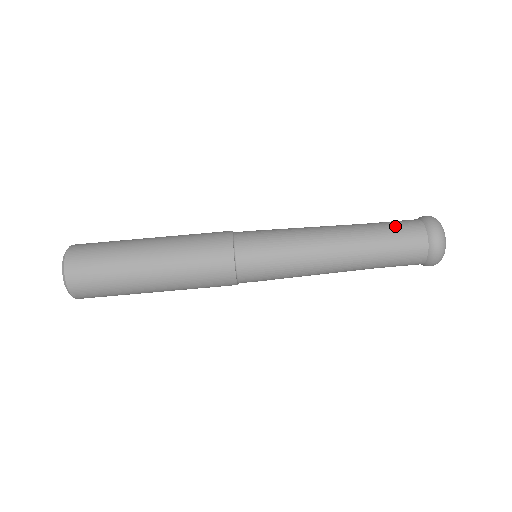
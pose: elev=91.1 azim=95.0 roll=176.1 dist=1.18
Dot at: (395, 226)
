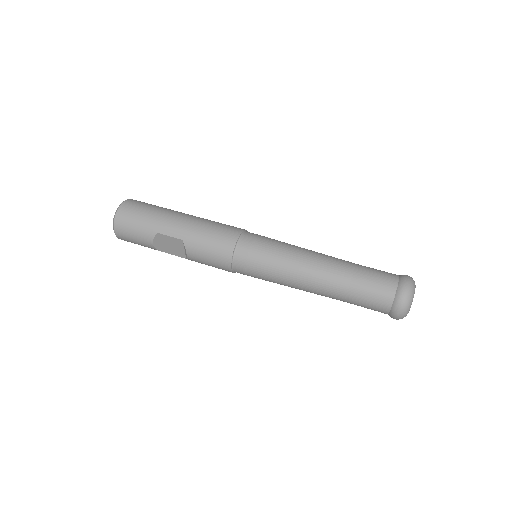
Dot at: occluded
